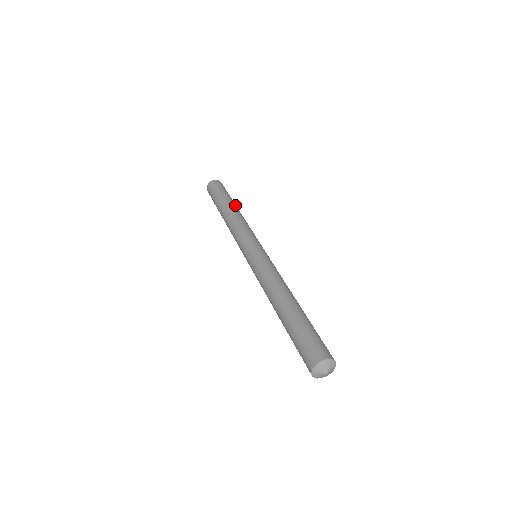
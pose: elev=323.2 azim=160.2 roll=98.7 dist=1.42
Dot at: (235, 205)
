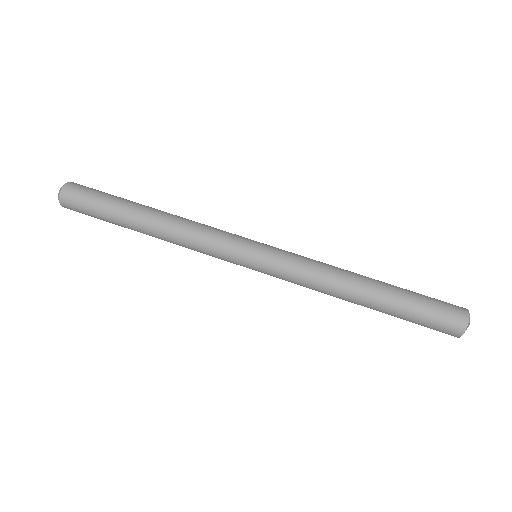
Dot at: (137, 216)
